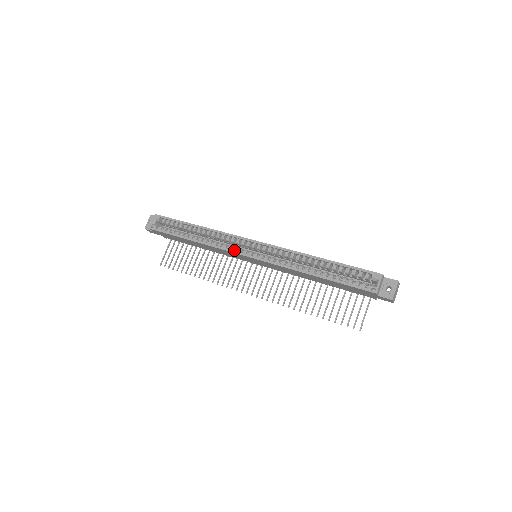
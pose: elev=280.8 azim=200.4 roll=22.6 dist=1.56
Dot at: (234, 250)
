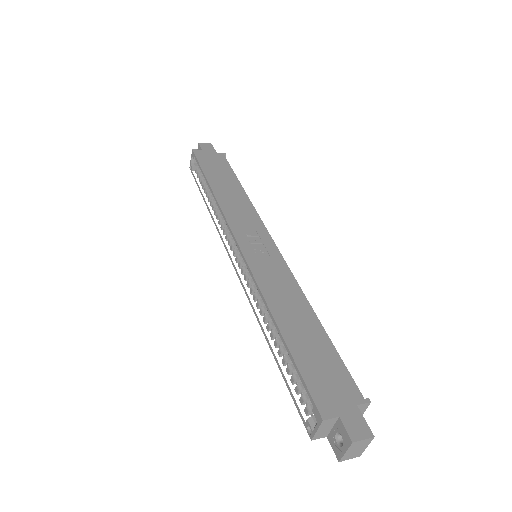
Dot at: (228, 243)
